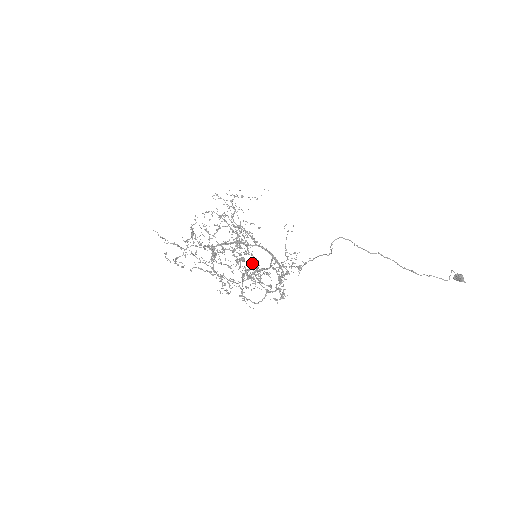
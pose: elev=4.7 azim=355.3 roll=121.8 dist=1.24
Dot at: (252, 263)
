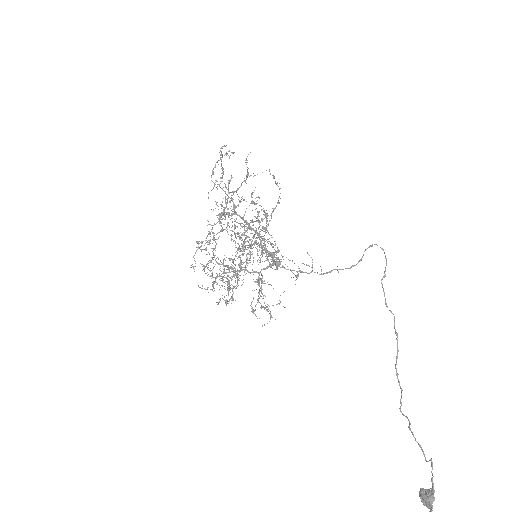
Dot at: occluded
